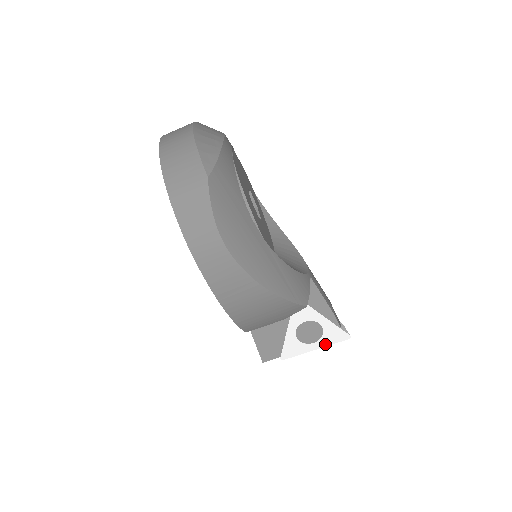
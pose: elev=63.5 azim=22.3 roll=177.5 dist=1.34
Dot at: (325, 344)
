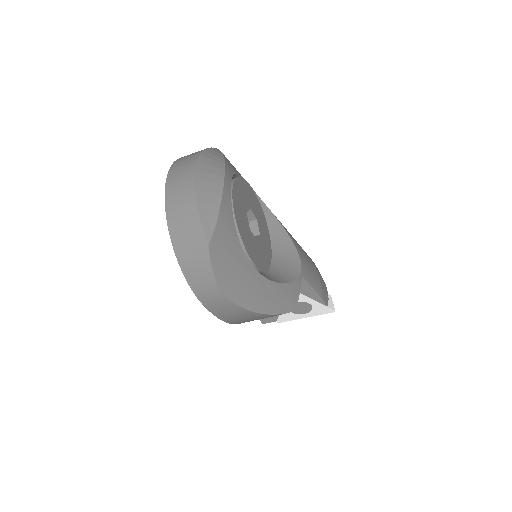
Dot at: (314, 315)
